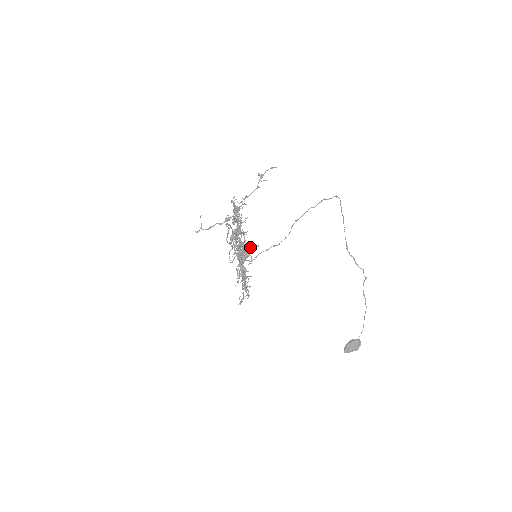
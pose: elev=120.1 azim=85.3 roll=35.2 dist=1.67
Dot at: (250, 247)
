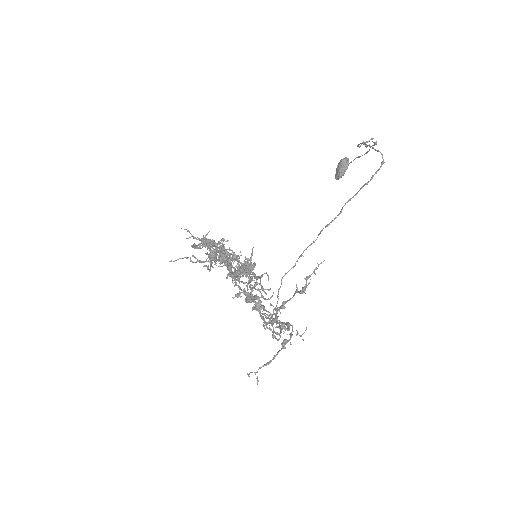
Dot at: occluded
